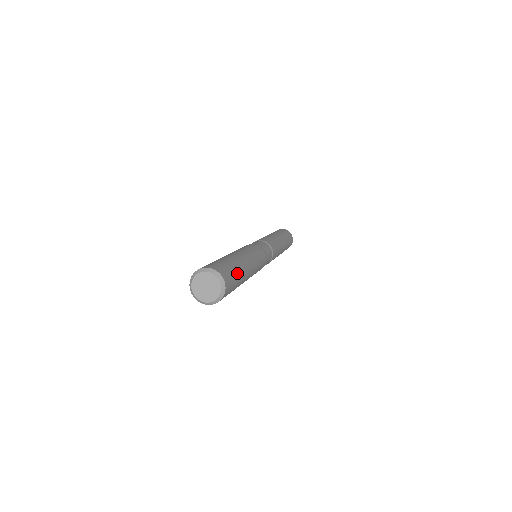
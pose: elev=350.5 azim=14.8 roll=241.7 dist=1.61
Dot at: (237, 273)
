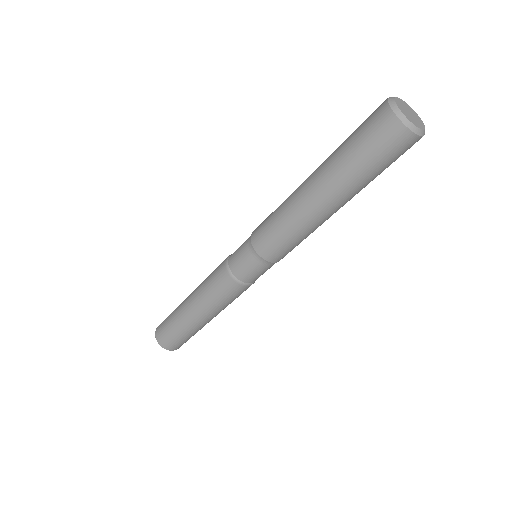
Dot at: occluded
